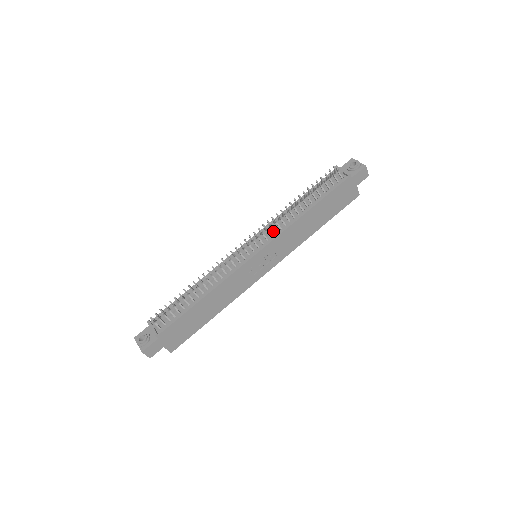
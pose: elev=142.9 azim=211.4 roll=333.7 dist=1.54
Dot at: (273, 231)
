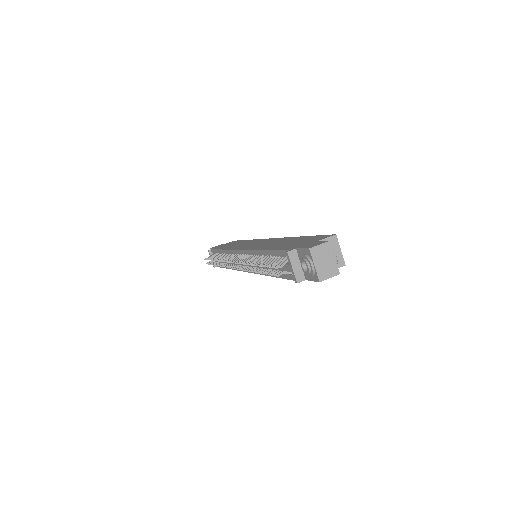
Dot at: occluded
